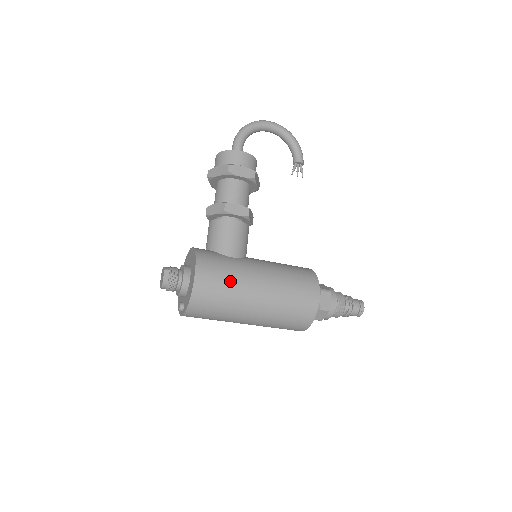
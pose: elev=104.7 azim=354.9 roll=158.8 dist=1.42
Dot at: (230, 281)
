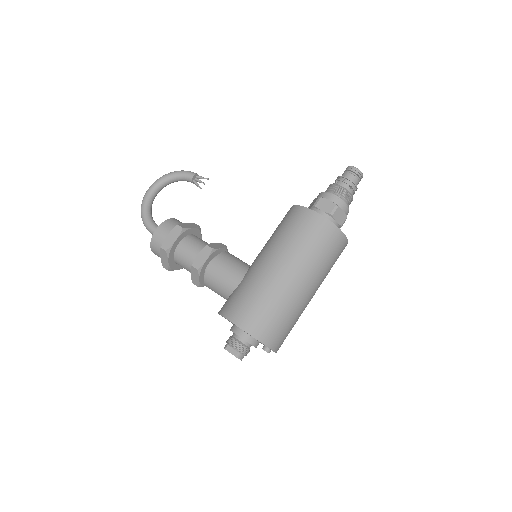
Dot at: (258, 295)
